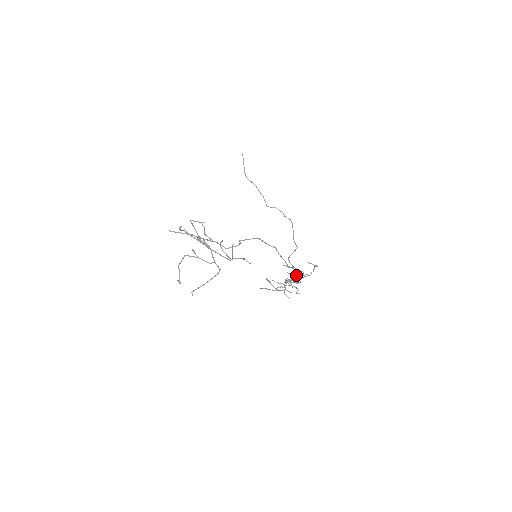
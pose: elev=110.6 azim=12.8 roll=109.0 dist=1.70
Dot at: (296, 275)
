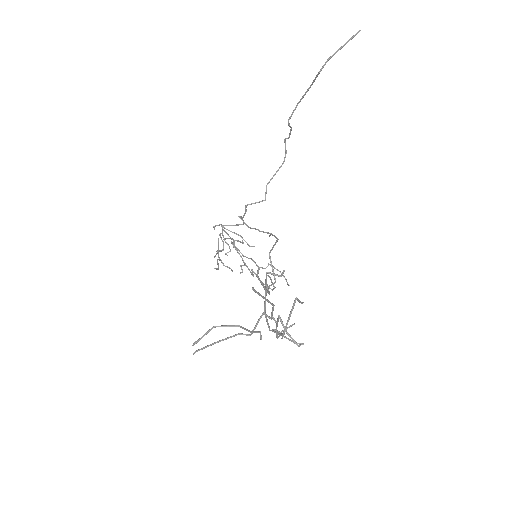
Dot at: occluded
